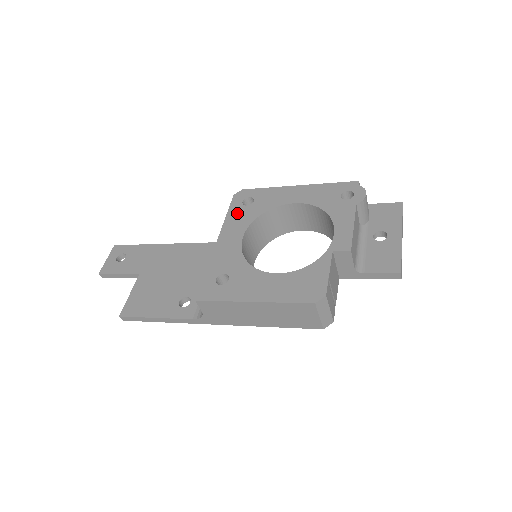
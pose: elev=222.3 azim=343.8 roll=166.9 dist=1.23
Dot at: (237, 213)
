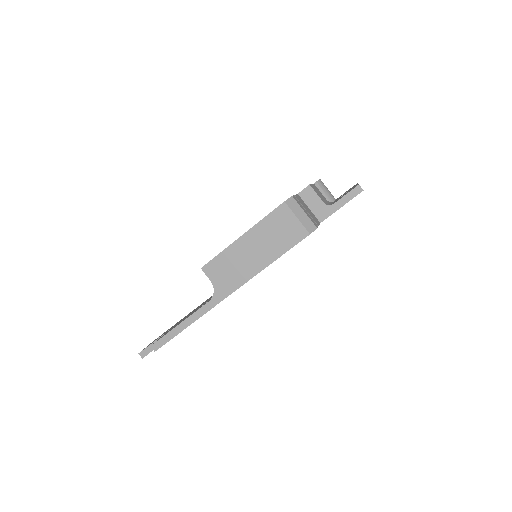
Dot at: occluded
